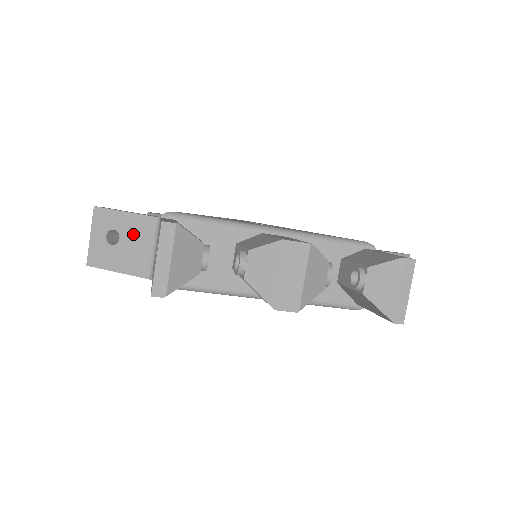
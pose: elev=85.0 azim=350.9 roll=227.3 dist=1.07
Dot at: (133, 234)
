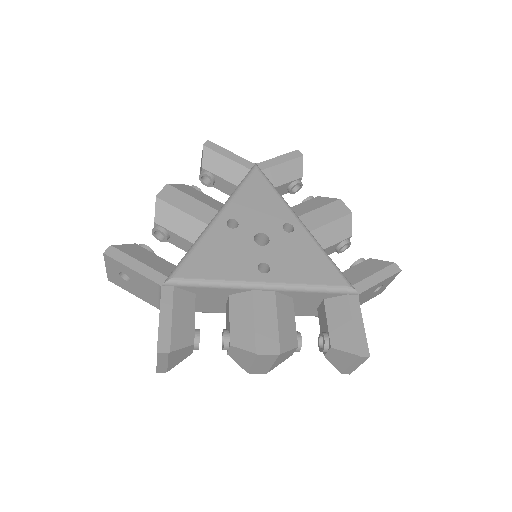
Dot at: (141, 283)
